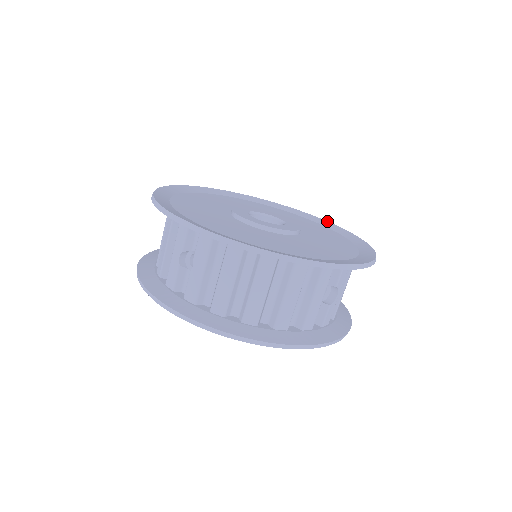
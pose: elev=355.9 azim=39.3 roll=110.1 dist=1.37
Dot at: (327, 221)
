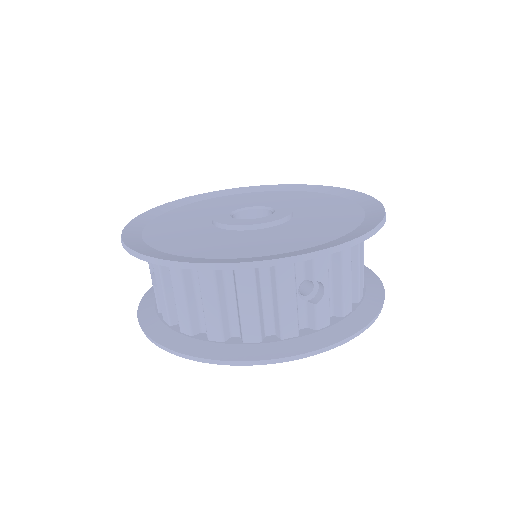
Dot at: (357, 191)
